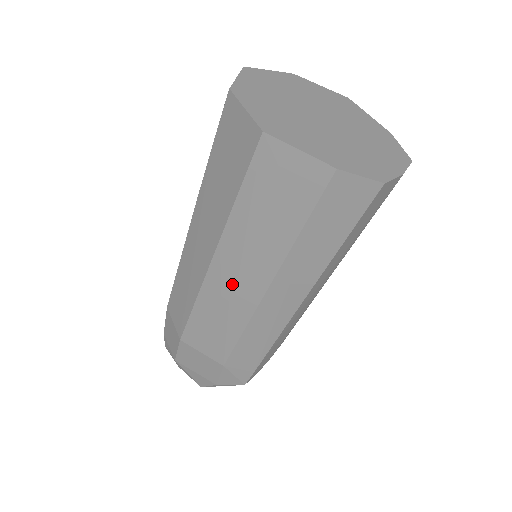
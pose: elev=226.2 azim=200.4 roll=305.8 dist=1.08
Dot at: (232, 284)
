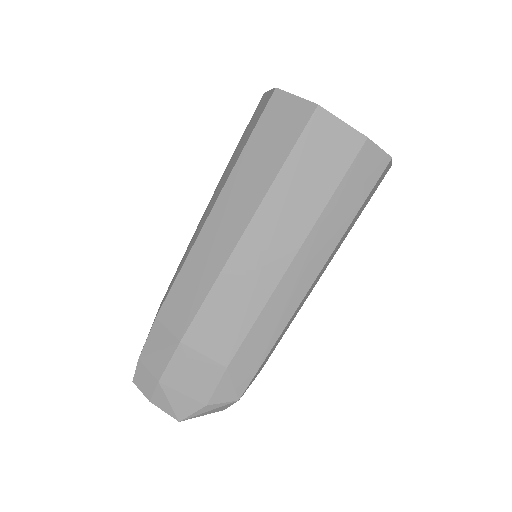
Dot at: (261, 255)
